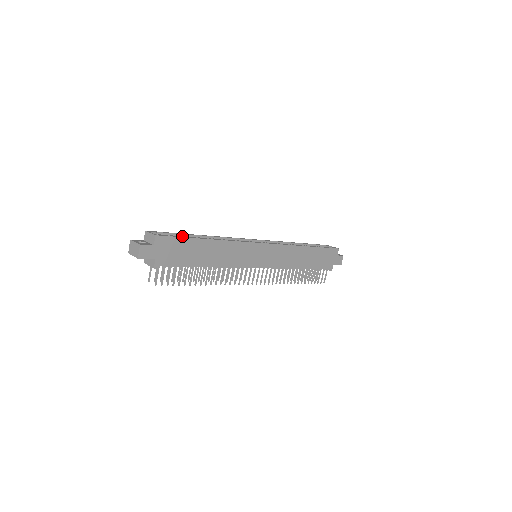
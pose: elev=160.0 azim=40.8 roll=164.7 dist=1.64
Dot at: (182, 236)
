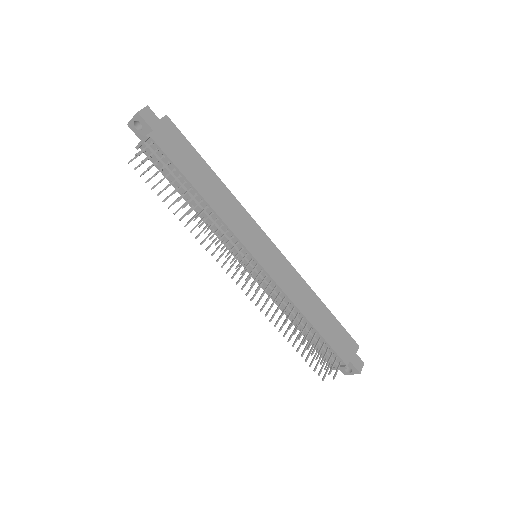
Dot at: occluded
